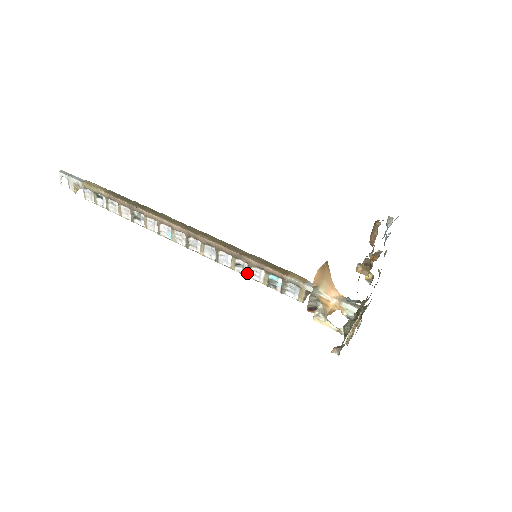
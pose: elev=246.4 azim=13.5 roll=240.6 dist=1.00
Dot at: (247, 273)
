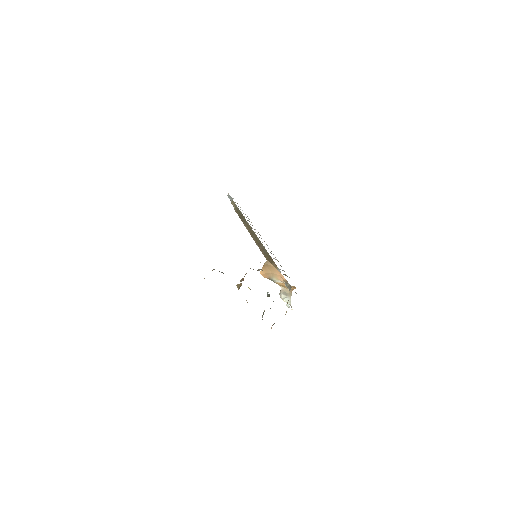
Dot at: occluded
